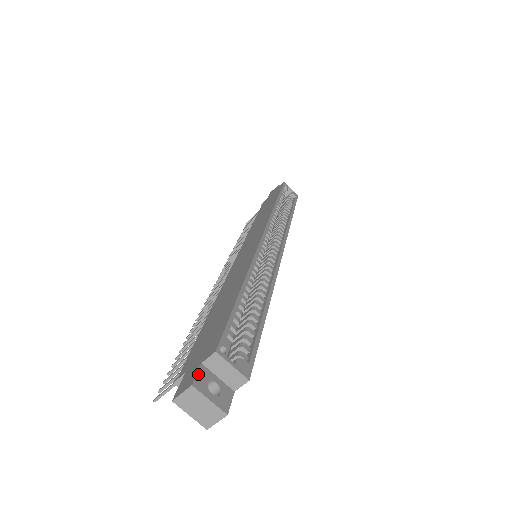
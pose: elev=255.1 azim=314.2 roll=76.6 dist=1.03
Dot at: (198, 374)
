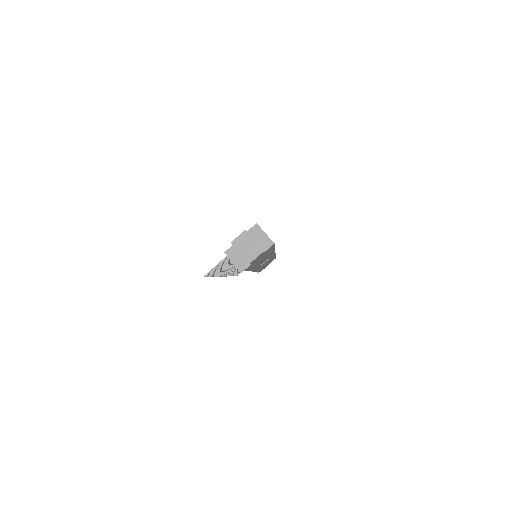
Dot at: occluded
